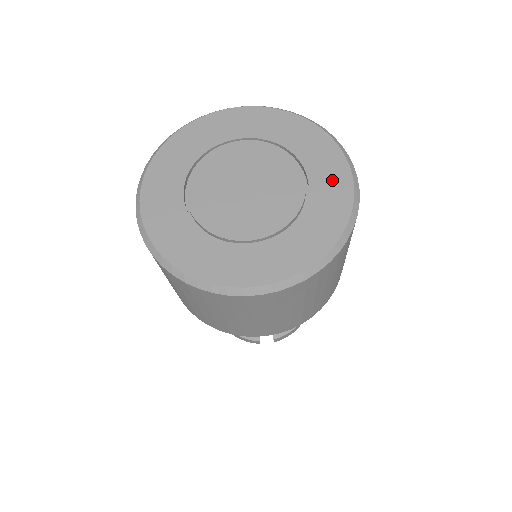
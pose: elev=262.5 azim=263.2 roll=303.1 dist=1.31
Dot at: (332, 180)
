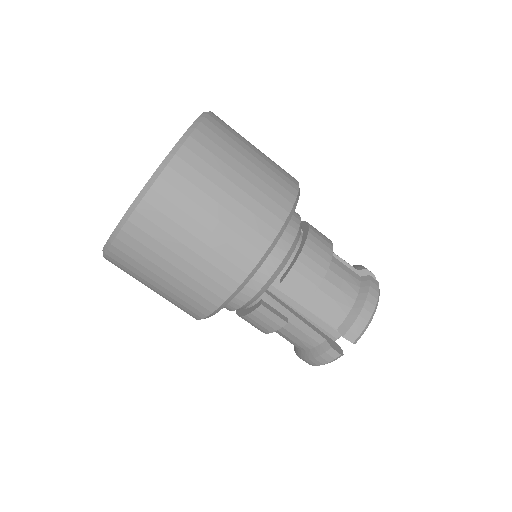
Dot at: occluded
